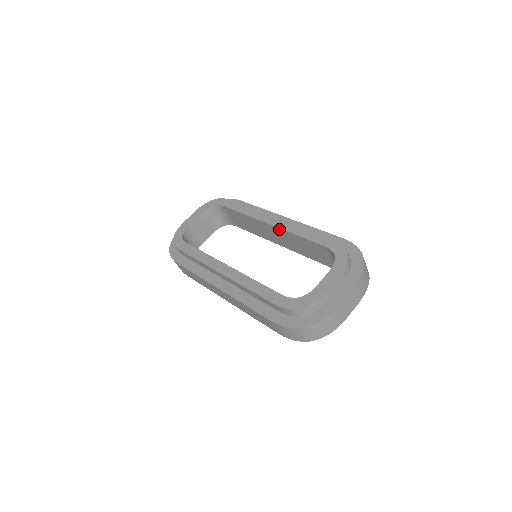
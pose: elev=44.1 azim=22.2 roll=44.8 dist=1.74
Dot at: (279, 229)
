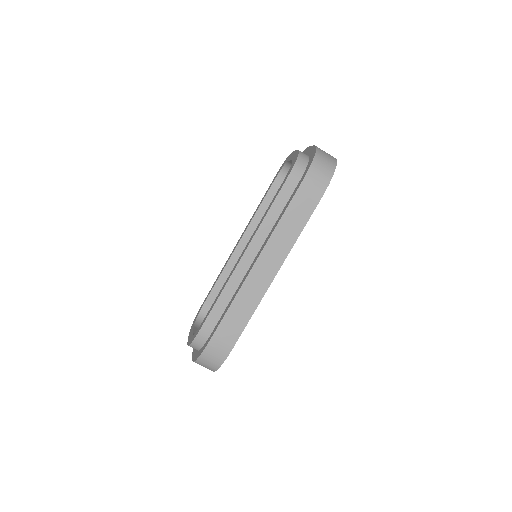
Dot at: (247, 231)
